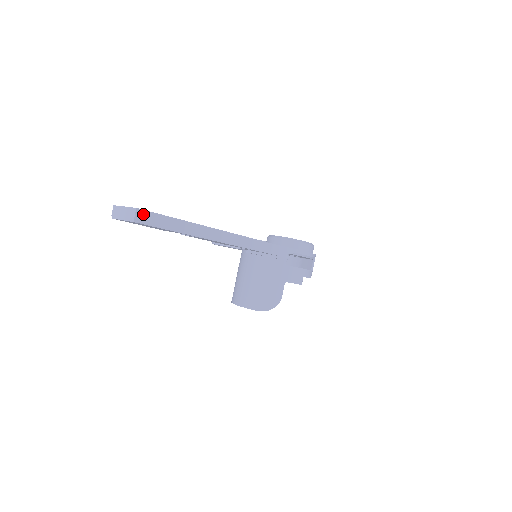
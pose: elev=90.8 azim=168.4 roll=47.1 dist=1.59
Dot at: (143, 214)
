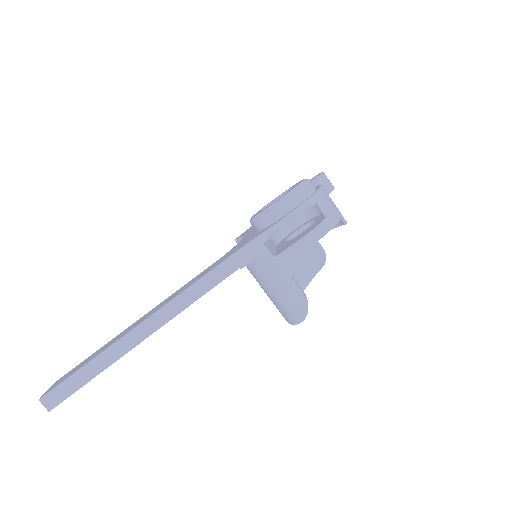
Dot at: (50, 397)
